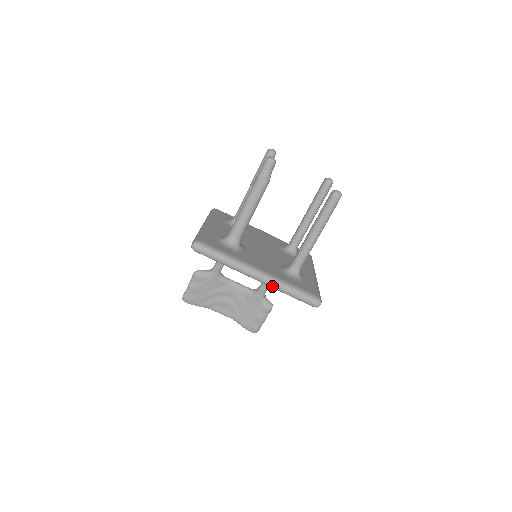
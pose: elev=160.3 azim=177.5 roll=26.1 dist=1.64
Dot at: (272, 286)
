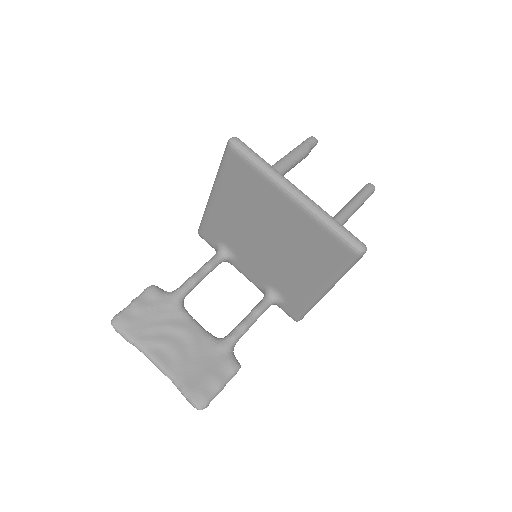
Dot at: (312, 208)
